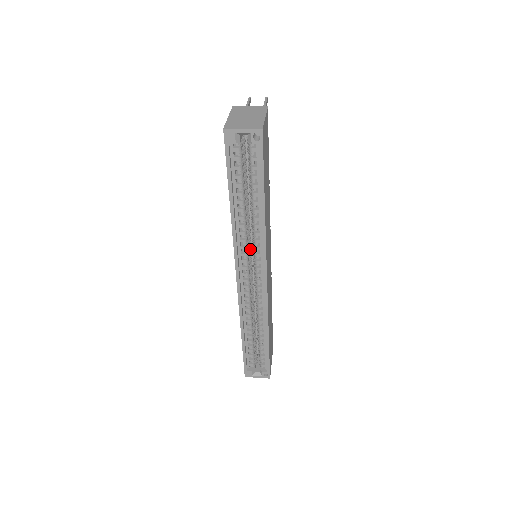
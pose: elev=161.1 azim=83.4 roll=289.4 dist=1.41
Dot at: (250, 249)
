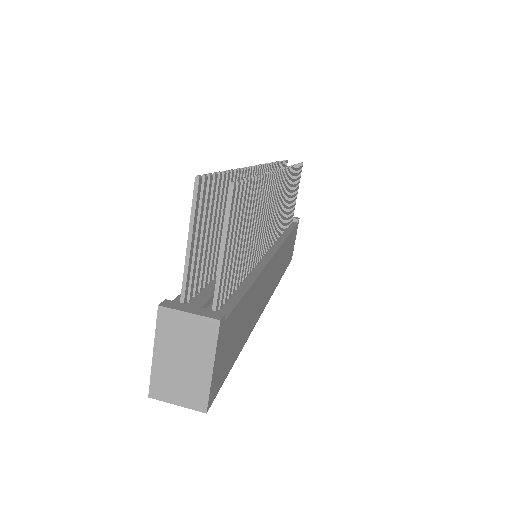
Dot at: occluded
